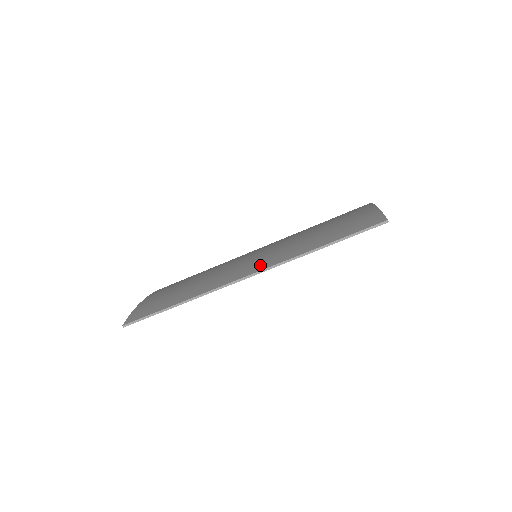
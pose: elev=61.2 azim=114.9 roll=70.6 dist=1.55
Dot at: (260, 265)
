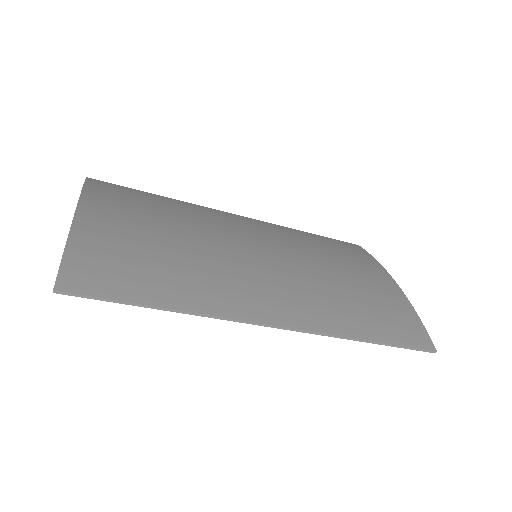
Dot at: (292, 313)
